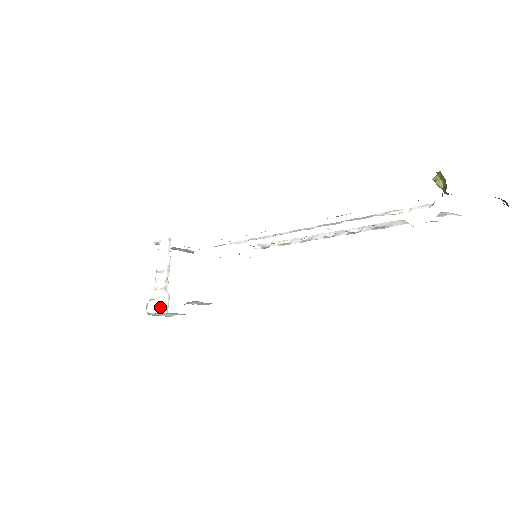
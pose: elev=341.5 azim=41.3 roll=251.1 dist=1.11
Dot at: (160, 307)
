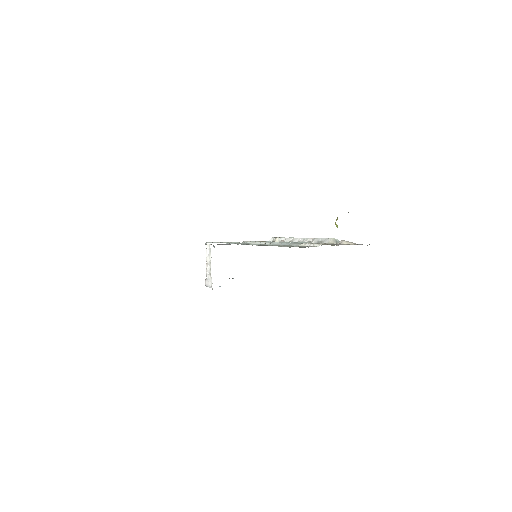
Dot at: (209, 284)
